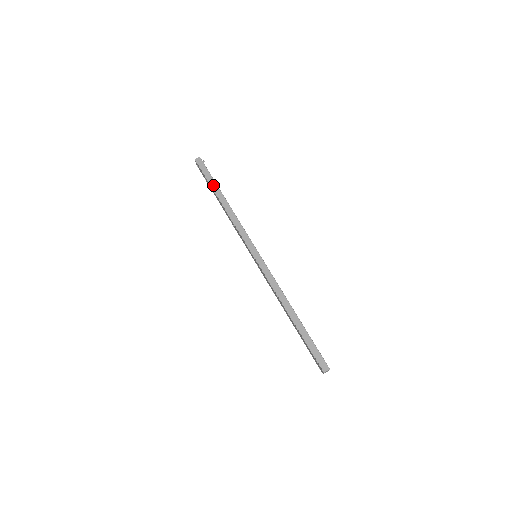
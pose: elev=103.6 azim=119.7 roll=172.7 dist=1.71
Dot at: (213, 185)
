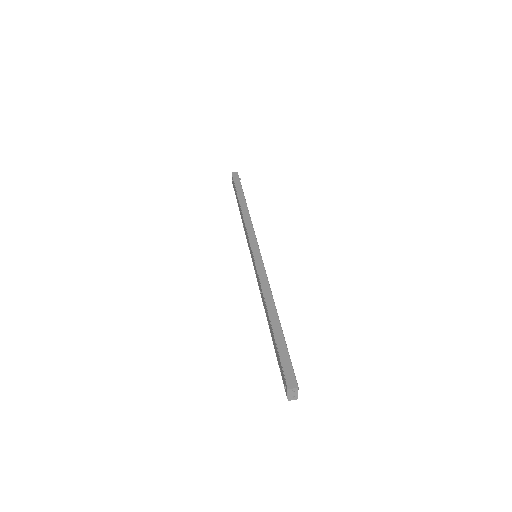
Dot at: (239, 192)
